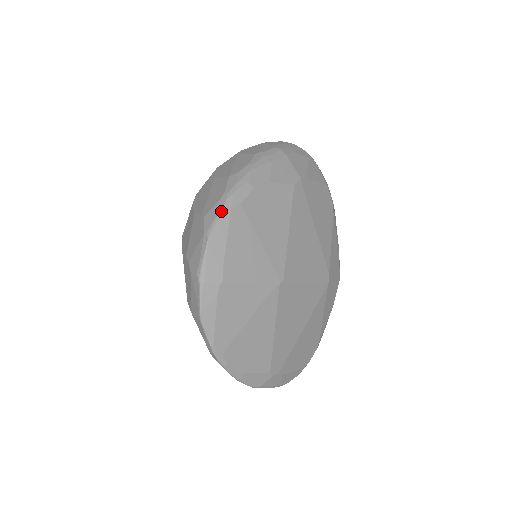
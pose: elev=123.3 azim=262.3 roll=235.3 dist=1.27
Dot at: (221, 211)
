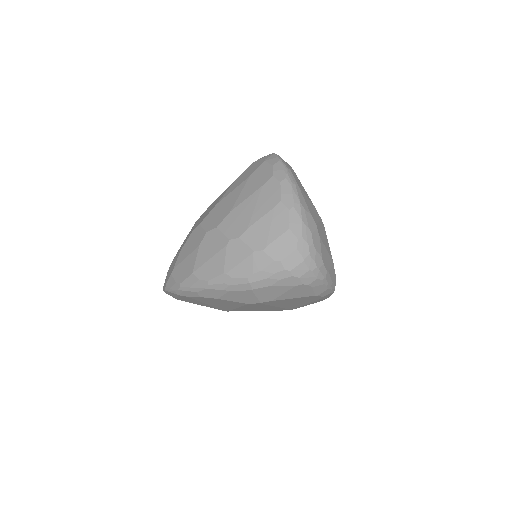
Dot at: (173, 290)
